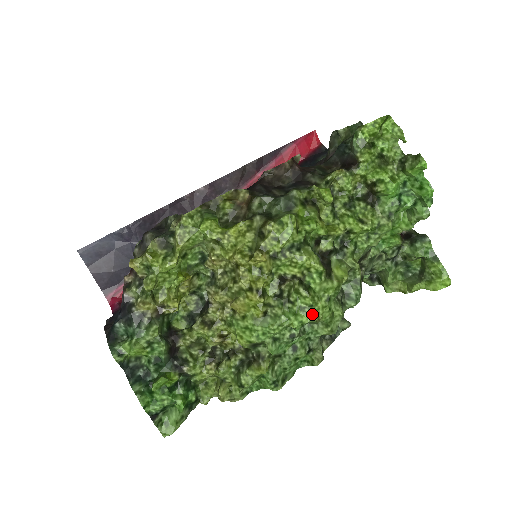
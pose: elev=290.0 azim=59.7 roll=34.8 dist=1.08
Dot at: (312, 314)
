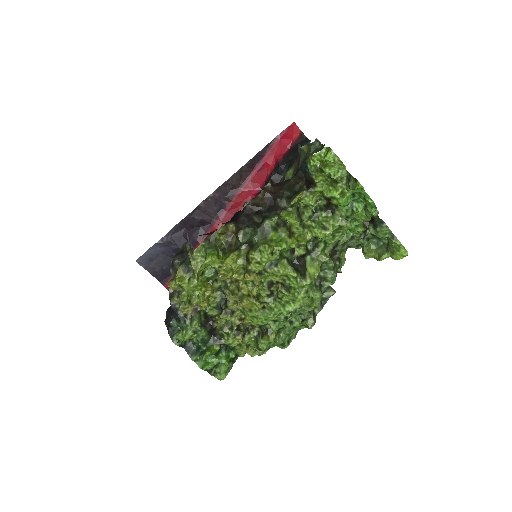
Dot at: (295, 305)
